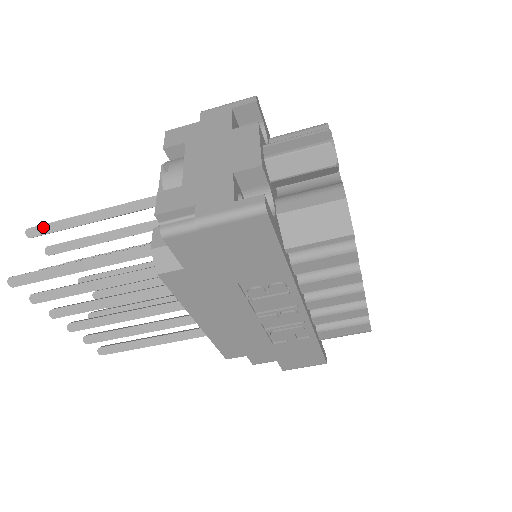
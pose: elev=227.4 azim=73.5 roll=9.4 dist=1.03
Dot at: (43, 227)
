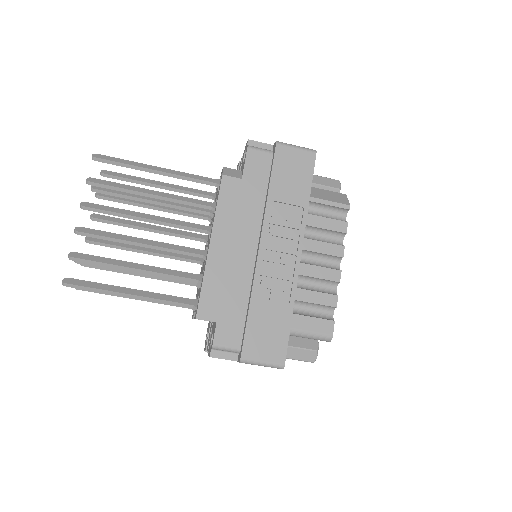
Dot at: (117, 174)
